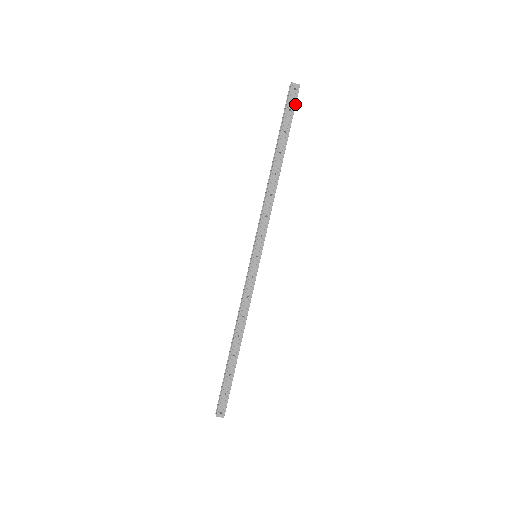
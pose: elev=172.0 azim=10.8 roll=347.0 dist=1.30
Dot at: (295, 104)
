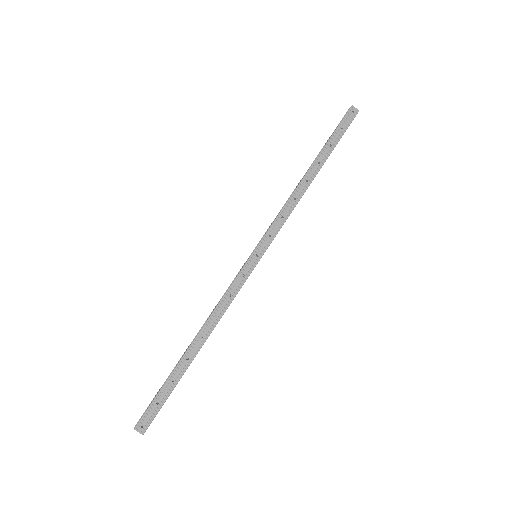
Dot at: (349, 125)
